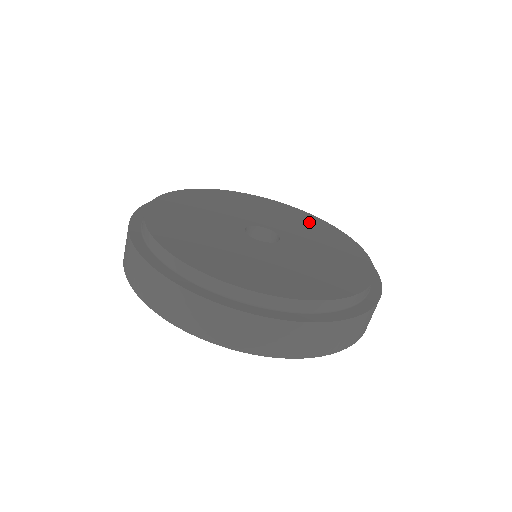
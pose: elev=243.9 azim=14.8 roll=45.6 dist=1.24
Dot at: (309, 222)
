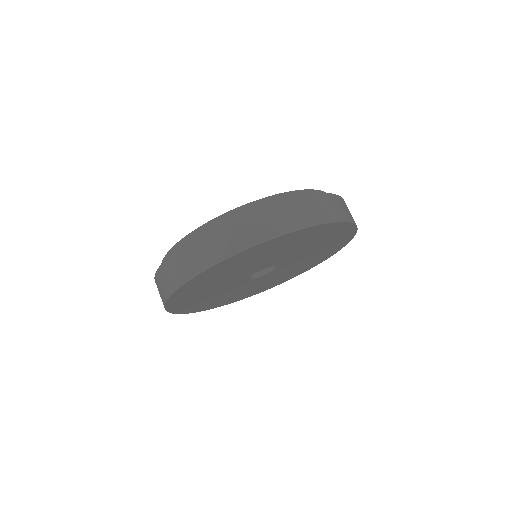
Dot at: occluded
